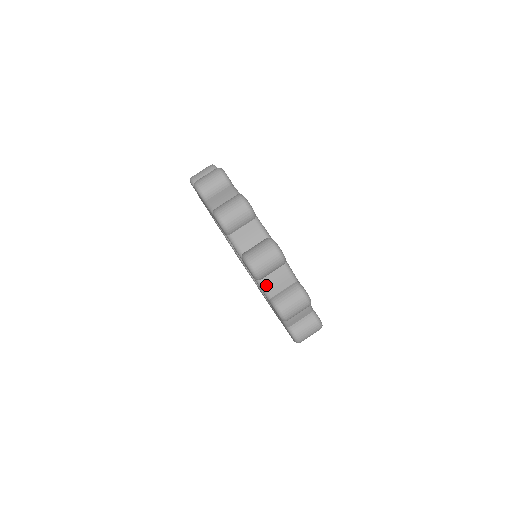
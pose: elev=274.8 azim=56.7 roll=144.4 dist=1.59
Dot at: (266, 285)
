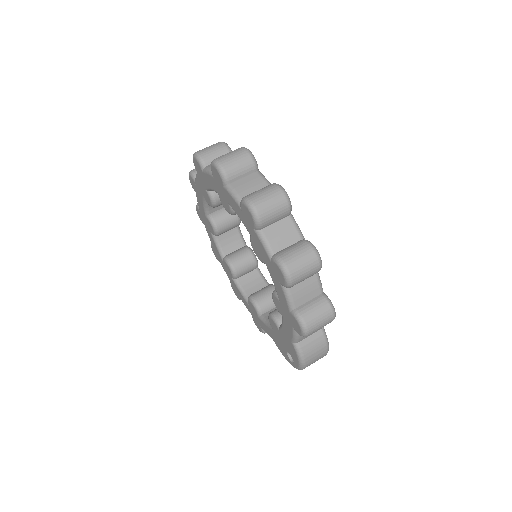
Dot at: (235, 188)
